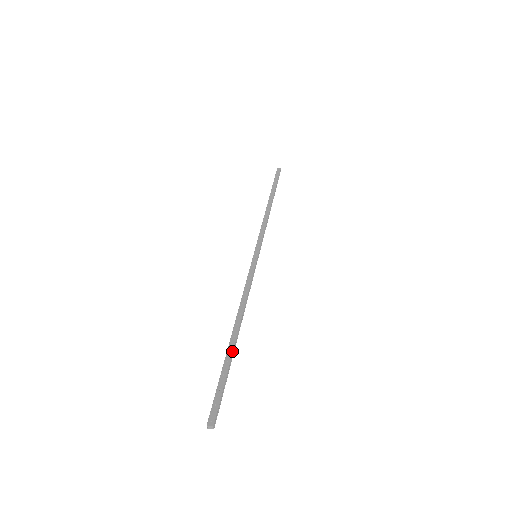
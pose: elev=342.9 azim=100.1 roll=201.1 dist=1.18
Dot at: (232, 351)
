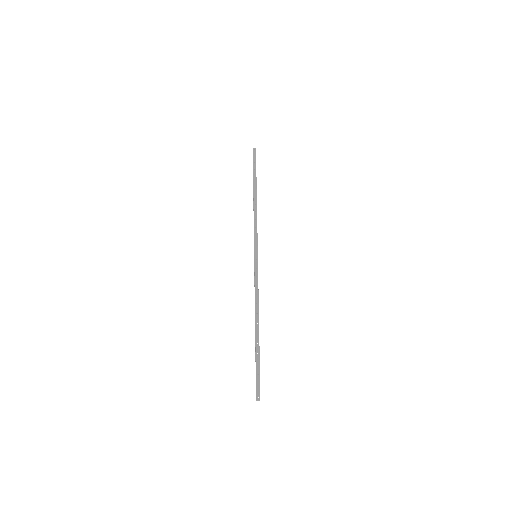
Dot at: occluded
